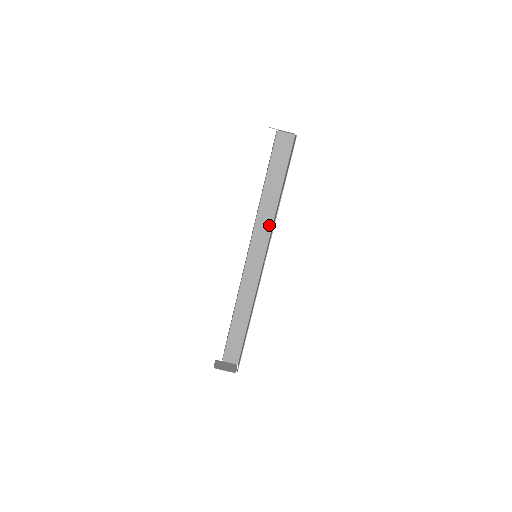
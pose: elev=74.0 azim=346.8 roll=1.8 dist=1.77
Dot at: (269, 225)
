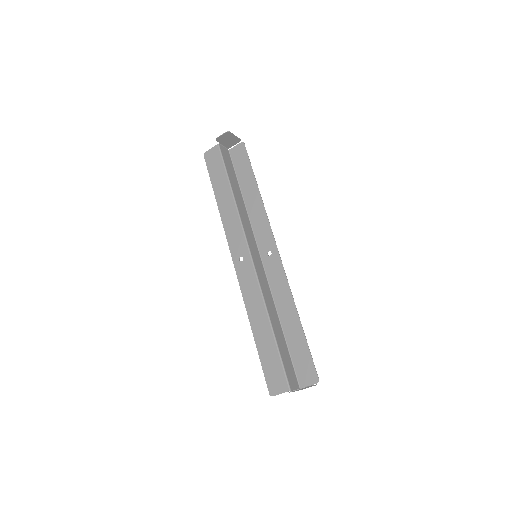
Dot at: (249, 225)
